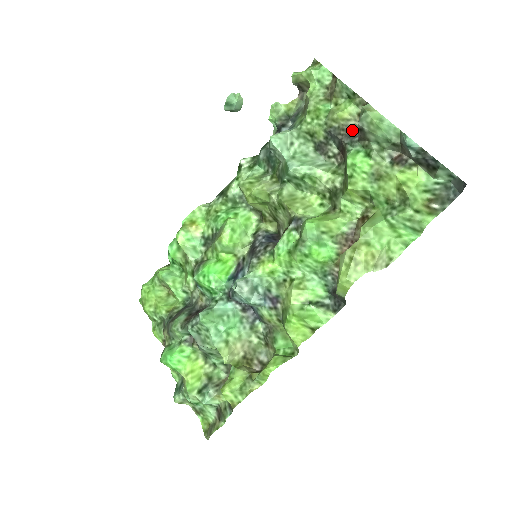
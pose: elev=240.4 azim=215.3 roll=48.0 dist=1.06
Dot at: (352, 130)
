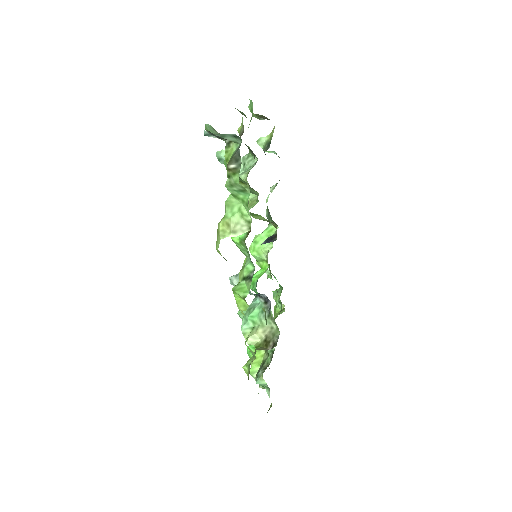
Dot at: occluded
